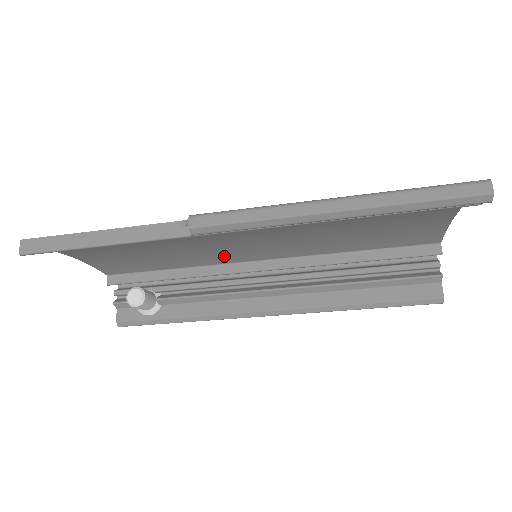
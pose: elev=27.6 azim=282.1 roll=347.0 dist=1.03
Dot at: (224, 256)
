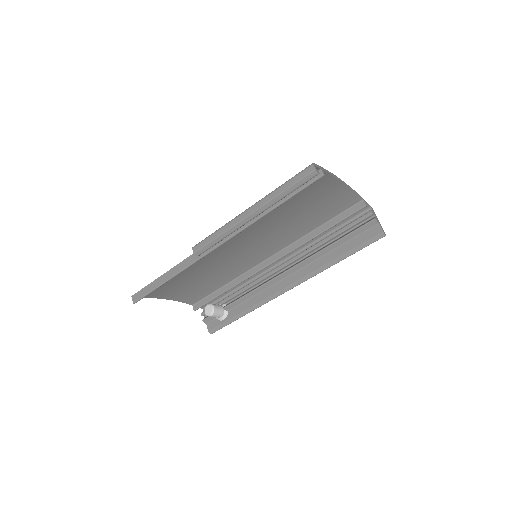
Dot at: (244, 265)
